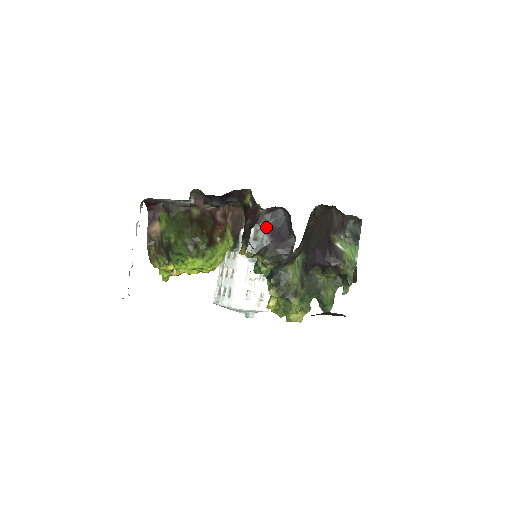
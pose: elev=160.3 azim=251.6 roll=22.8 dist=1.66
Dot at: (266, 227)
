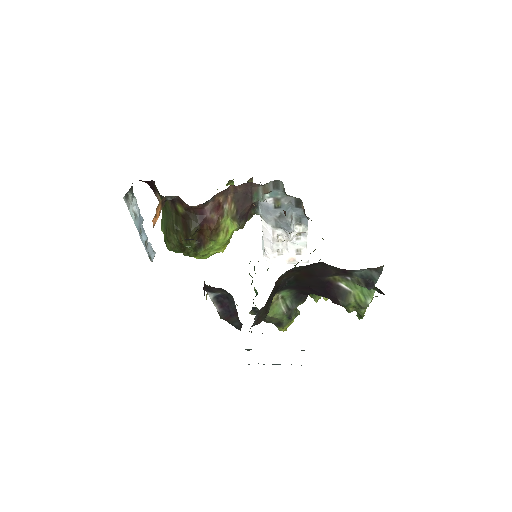
Dot at: (214, 297)
